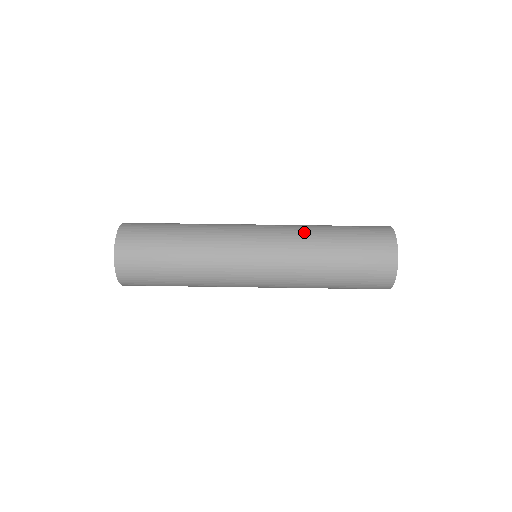
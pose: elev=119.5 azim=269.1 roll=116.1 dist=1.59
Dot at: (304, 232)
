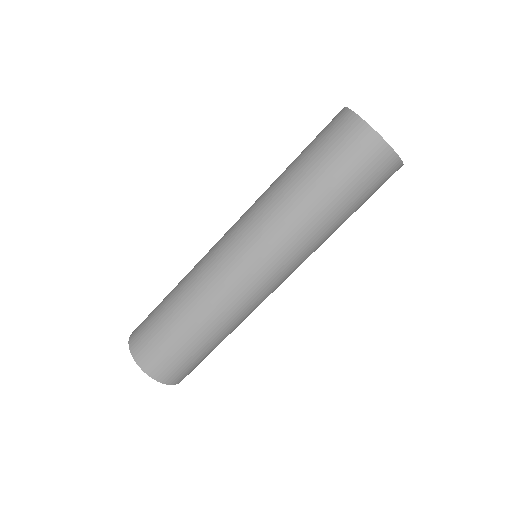
Dot at: (271, 201)
